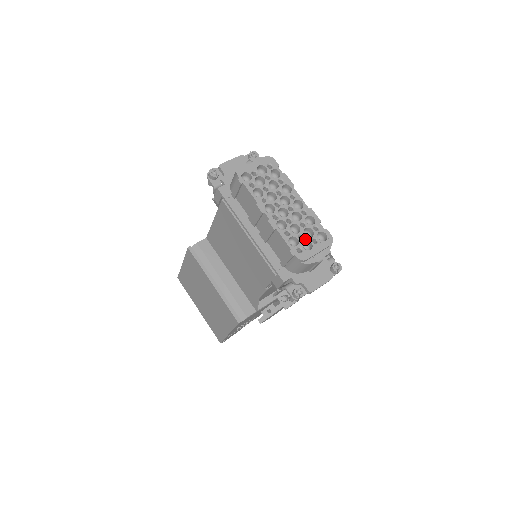
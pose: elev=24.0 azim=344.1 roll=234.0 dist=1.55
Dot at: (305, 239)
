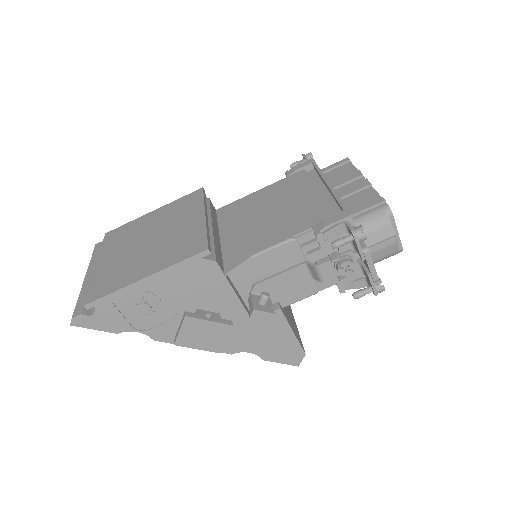
Dot at: occluded
